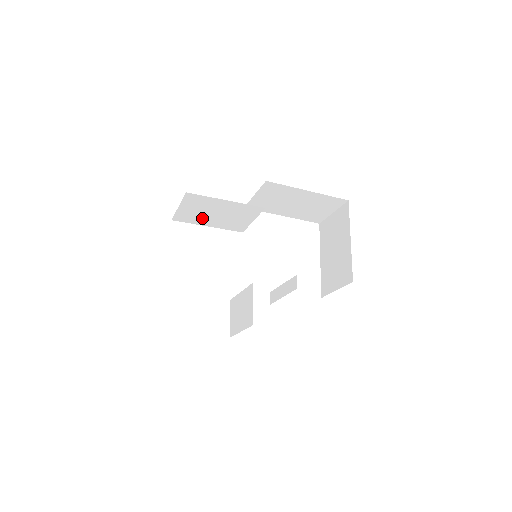
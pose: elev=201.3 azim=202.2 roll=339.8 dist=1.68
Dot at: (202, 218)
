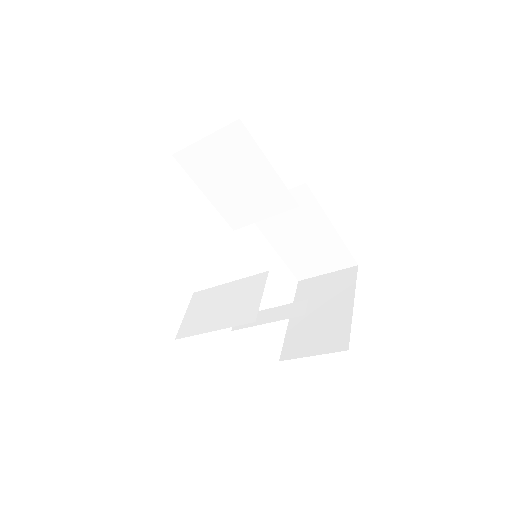
Dot at: (212, 176)
